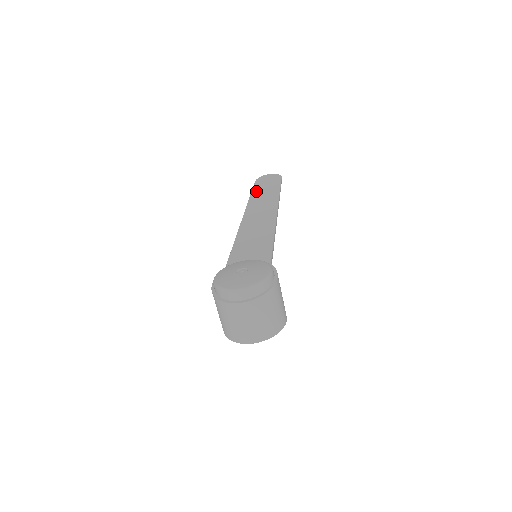
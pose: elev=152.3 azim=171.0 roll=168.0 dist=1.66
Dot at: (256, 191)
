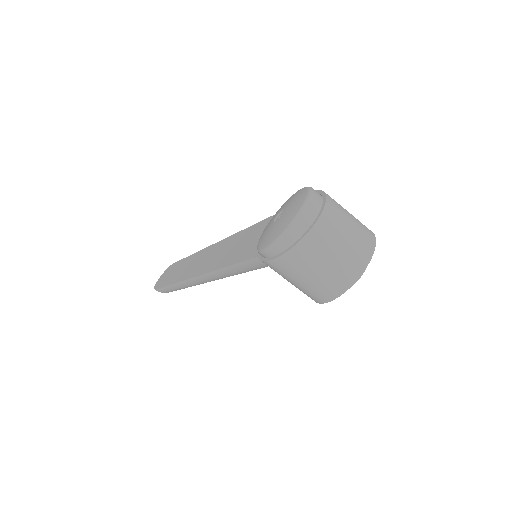
Dot at: (170, 281)
